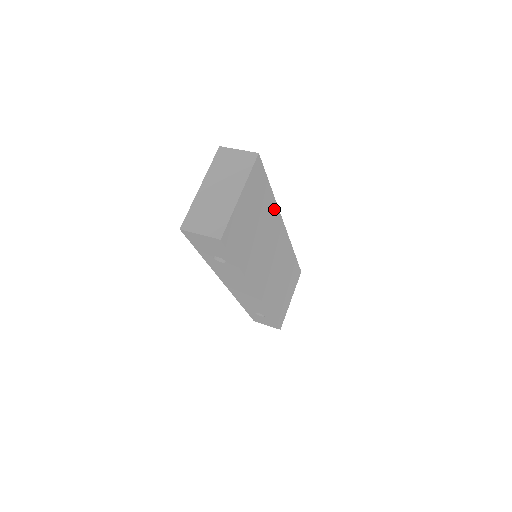
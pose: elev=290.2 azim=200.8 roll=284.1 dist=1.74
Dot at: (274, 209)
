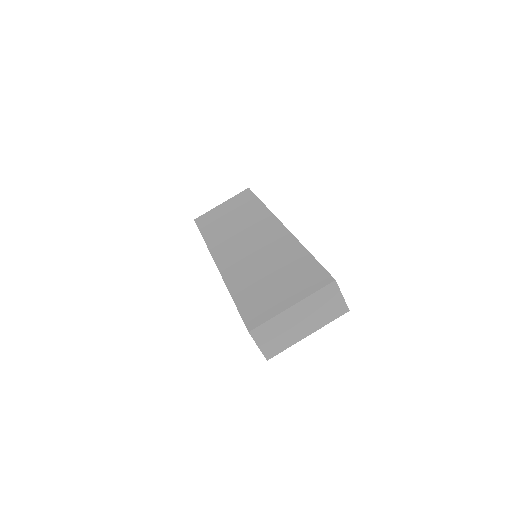
Dot at: occluded
